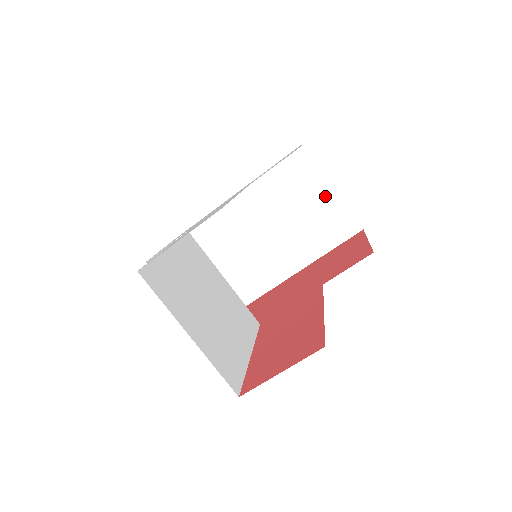
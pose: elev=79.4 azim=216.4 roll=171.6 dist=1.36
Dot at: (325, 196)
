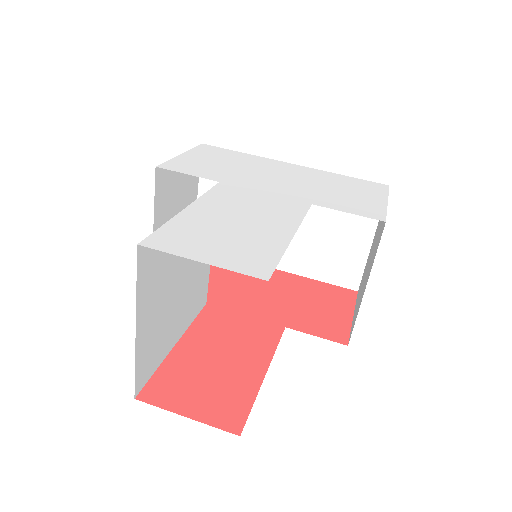
Dot at: (358, 241)
